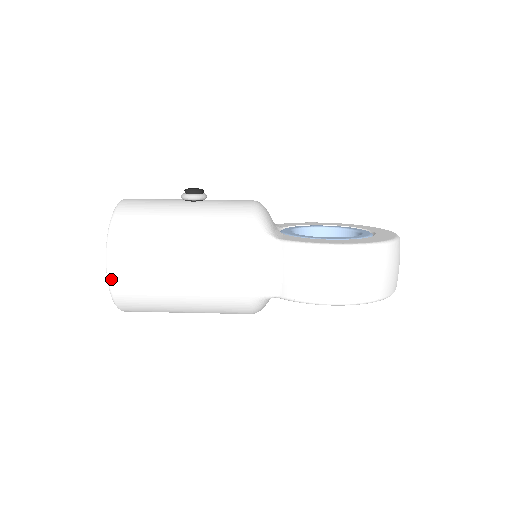
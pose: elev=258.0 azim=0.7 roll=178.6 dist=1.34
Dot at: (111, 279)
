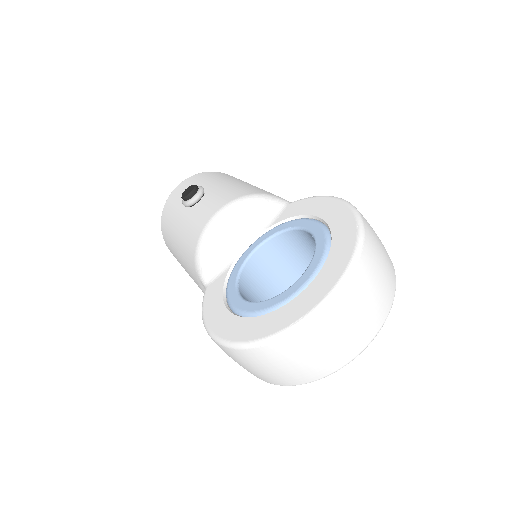
Dot at: occluded
